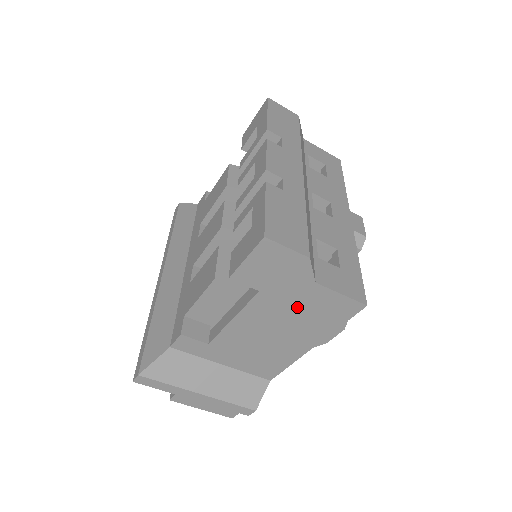
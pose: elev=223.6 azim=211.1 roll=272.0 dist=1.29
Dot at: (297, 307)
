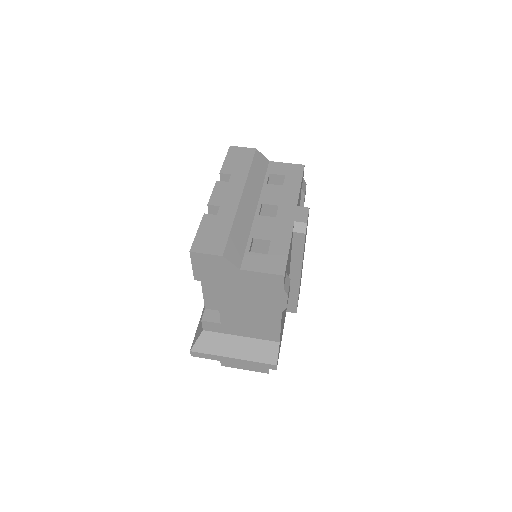
Dot at: (245, 287)
